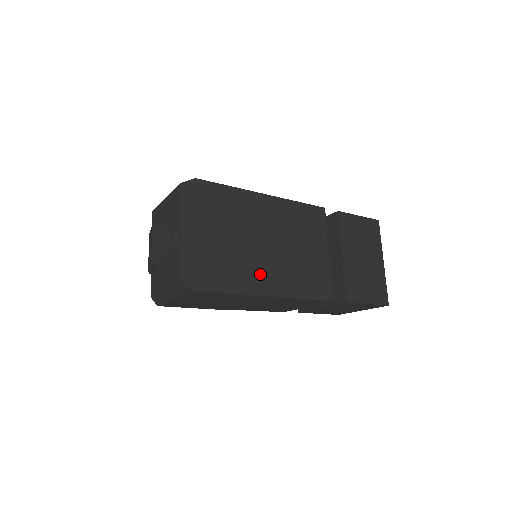
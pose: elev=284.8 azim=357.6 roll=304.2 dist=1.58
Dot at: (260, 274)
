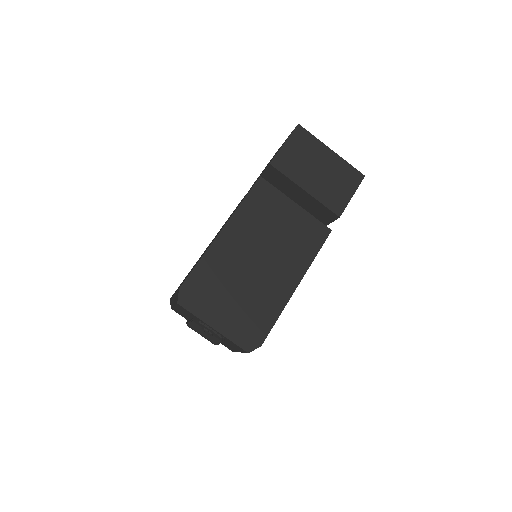
Dot at: (278, 283)
